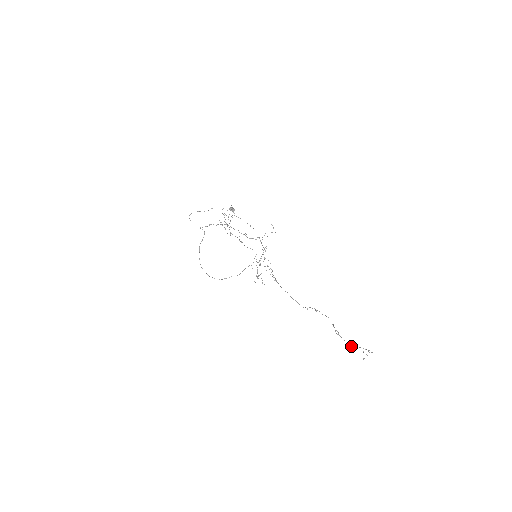
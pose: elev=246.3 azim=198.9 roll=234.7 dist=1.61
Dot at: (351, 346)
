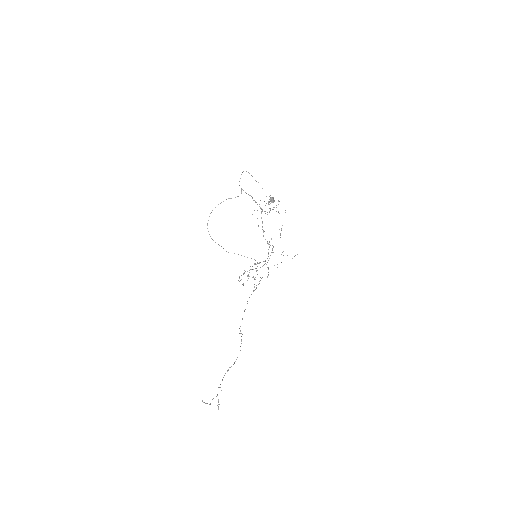
Dot at: occluded
